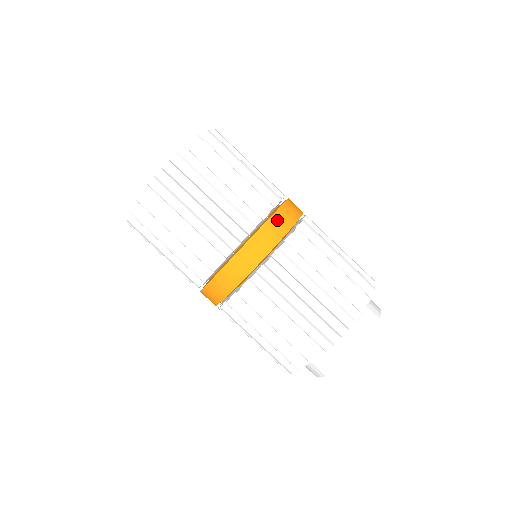
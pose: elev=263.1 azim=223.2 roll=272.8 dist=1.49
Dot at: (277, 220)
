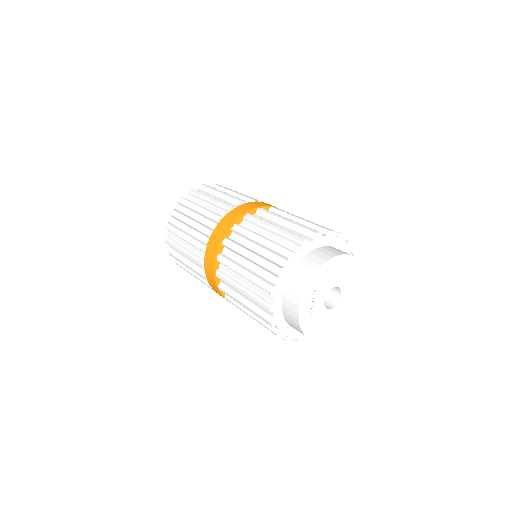
Dot at: (221, 225)
